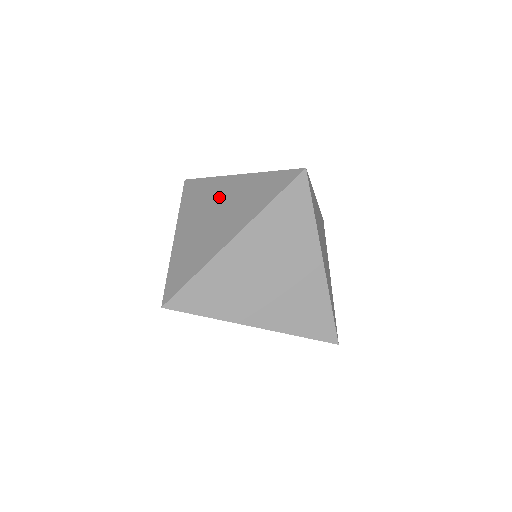
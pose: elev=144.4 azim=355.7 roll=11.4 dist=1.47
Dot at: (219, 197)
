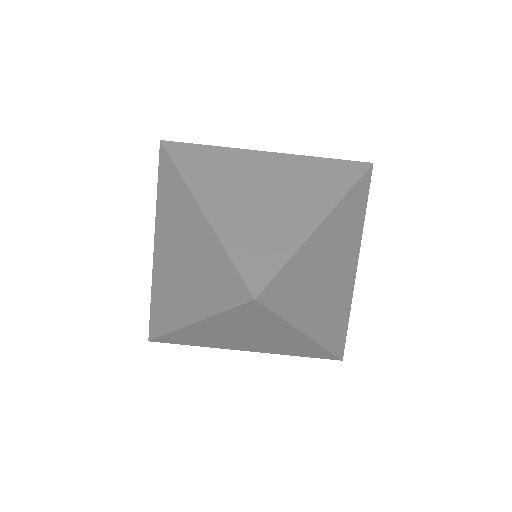
Dot at: (184, 231)
